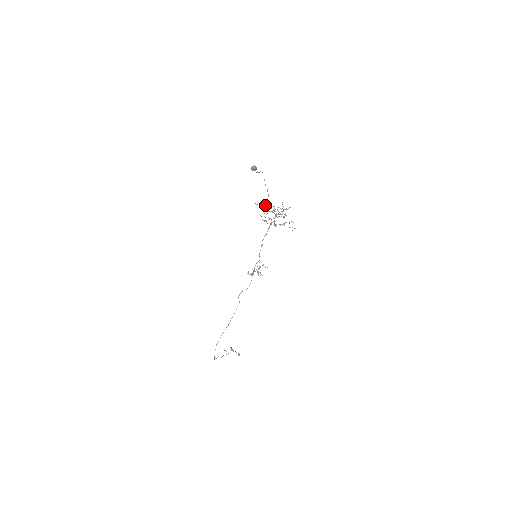
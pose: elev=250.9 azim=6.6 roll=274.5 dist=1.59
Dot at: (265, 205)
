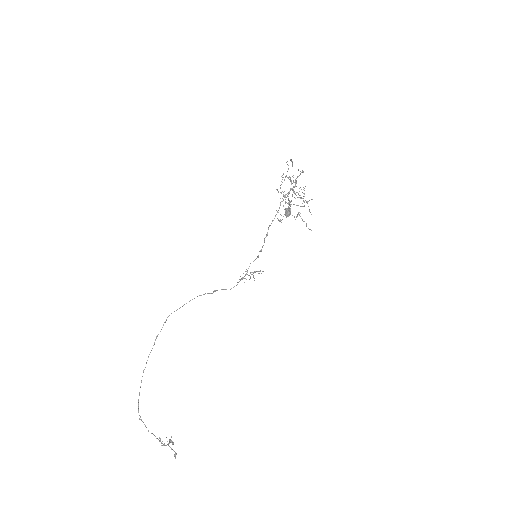
Dot at: occluded
